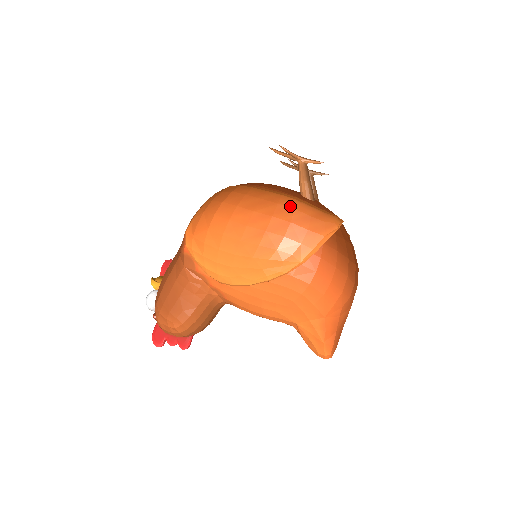
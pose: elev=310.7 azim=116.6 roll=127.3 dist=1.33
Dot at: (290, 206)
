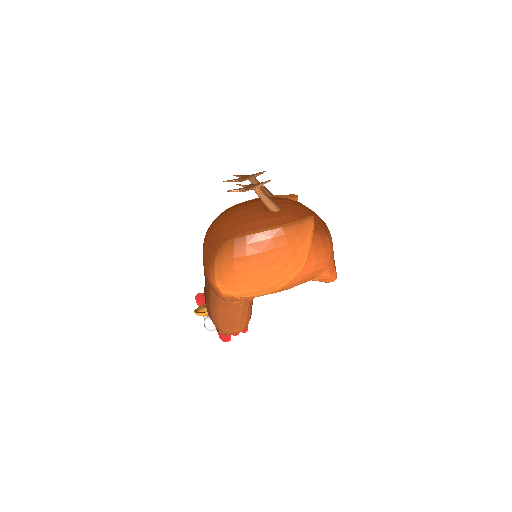
Dot at: (281, 235)
